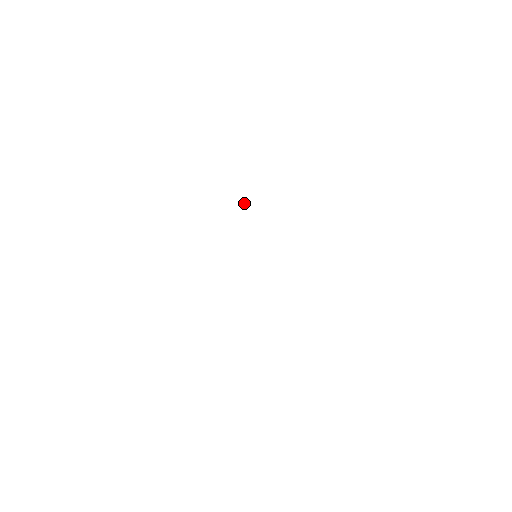
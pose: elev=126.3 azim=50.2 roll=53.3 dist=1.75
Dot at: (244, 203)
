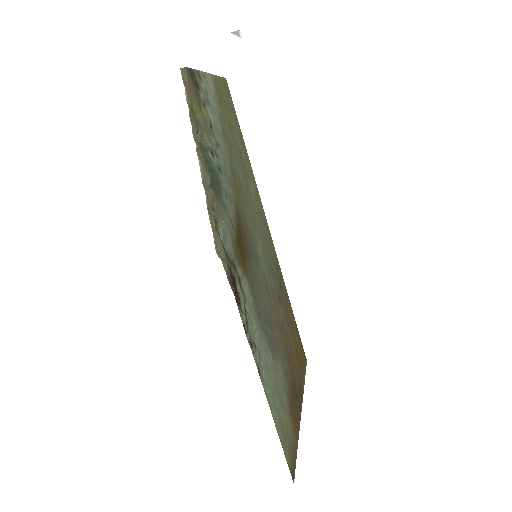
Dot at: (218, 218)
